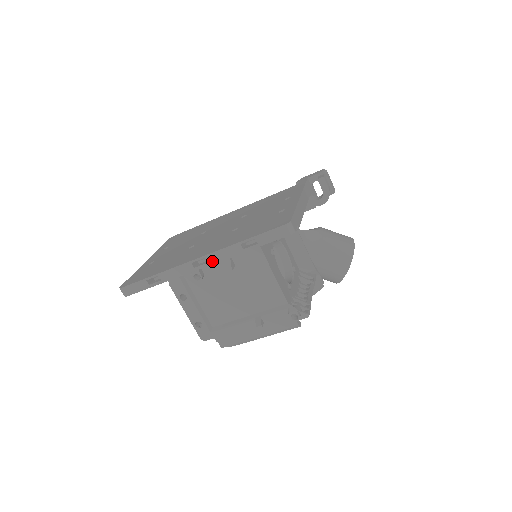
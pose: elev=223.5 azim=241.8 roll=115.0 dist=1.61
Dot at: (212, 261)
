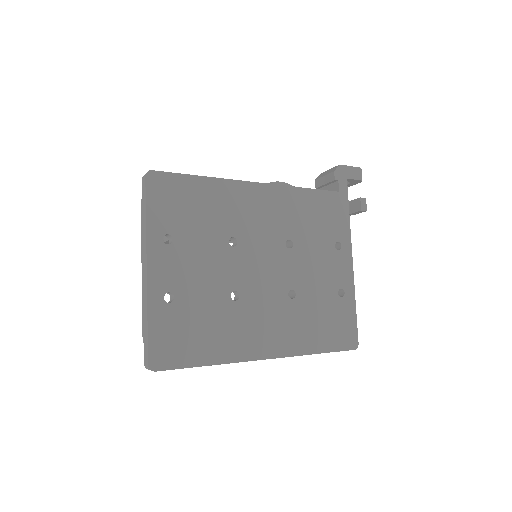
Dot at: occluded
